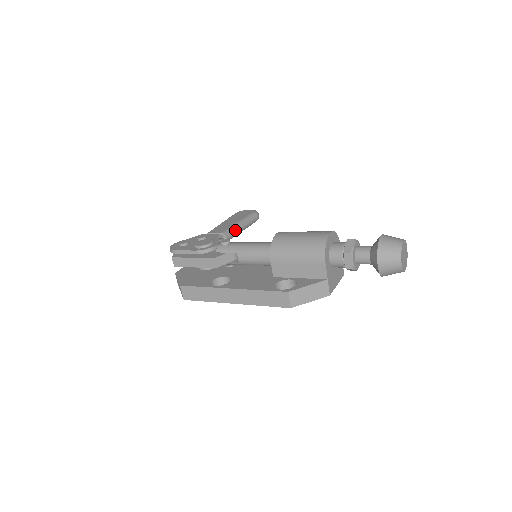
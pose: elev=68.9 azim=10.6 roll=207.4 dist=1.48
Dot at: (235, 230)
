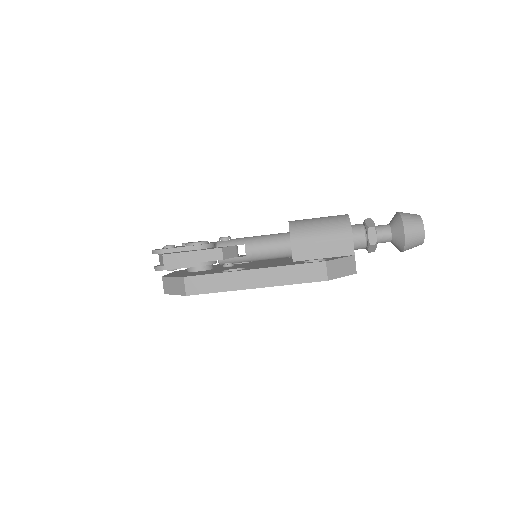
Dot at: occluded
